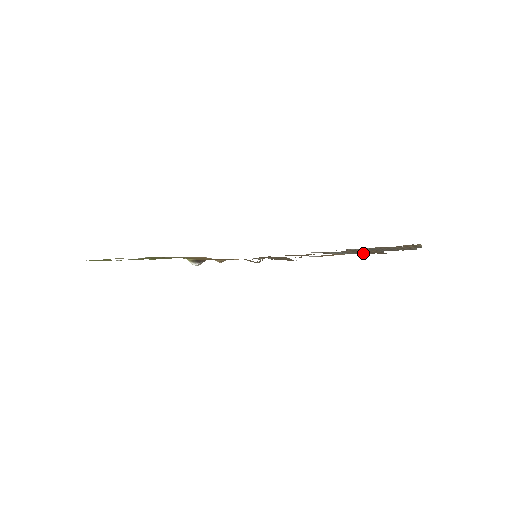
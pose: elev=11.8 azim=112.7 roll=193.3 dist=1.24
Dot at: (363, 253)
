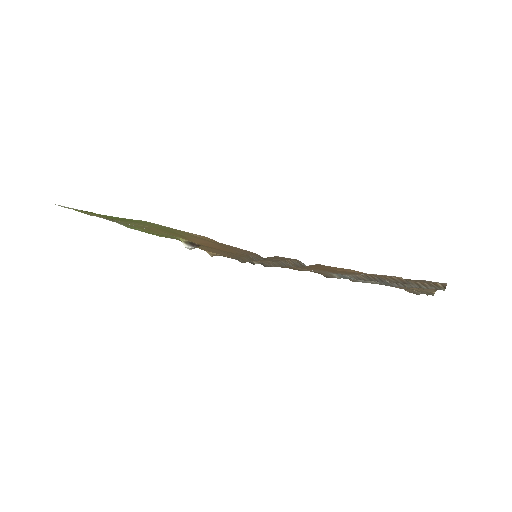
Dot at: (379, 280)
